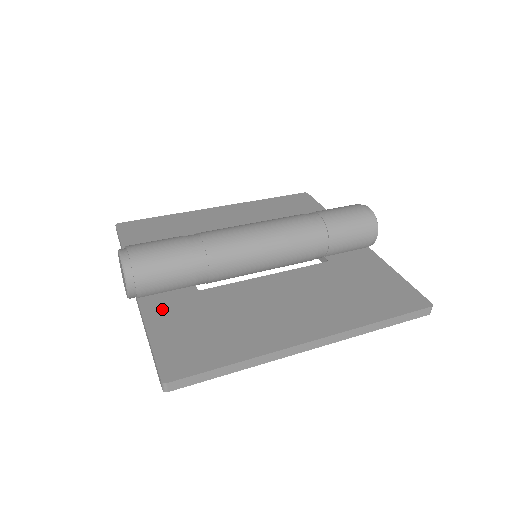
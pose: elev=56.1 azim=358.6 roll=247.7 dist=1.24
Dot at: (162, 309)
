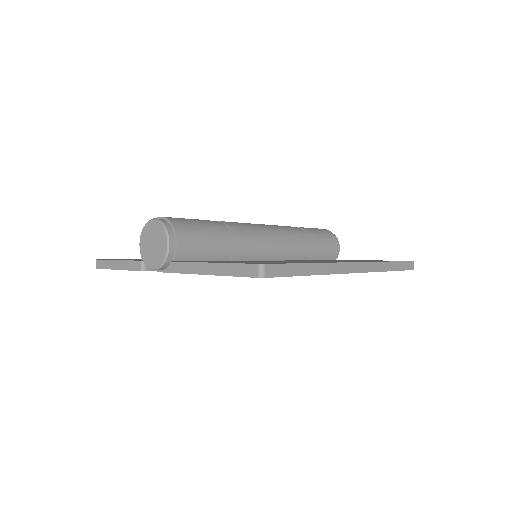
Dot at: occluded
